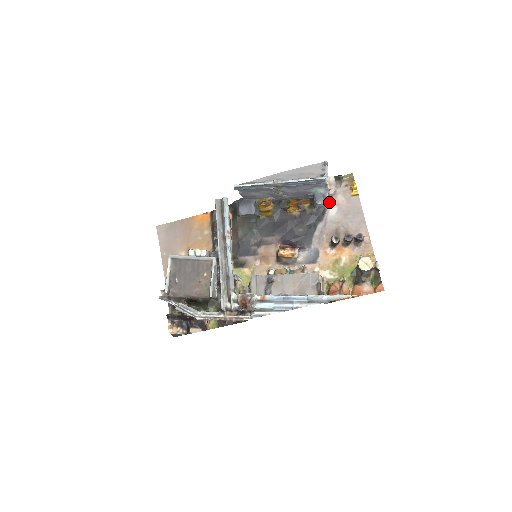
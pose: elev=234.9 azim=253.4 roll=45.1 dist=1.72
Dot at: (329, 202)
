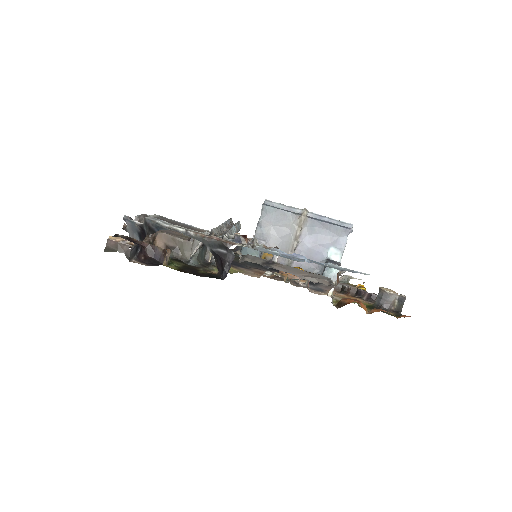
Dot at: occluded
